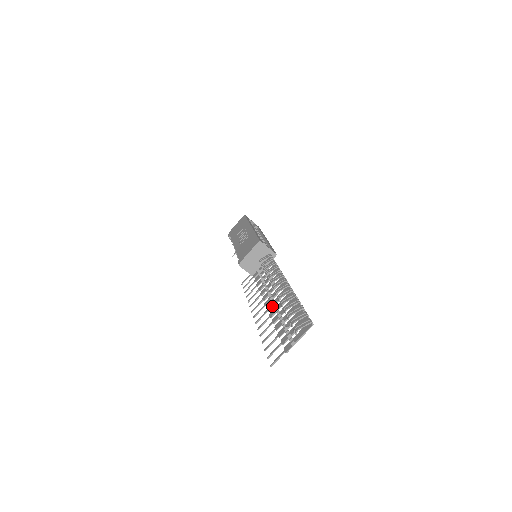
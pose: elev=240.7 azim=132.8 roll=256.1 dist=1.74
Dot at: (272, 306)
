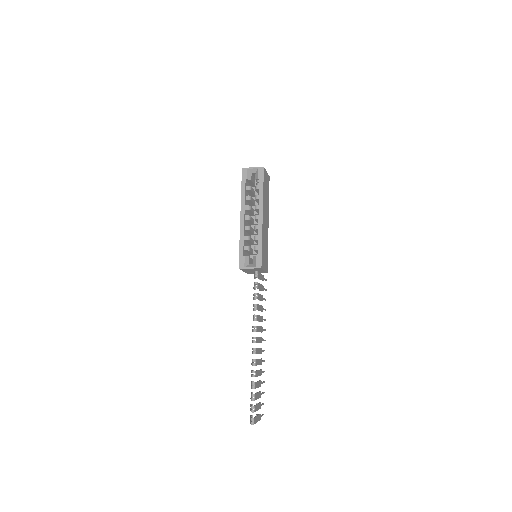
Dot at: (260, 353)
